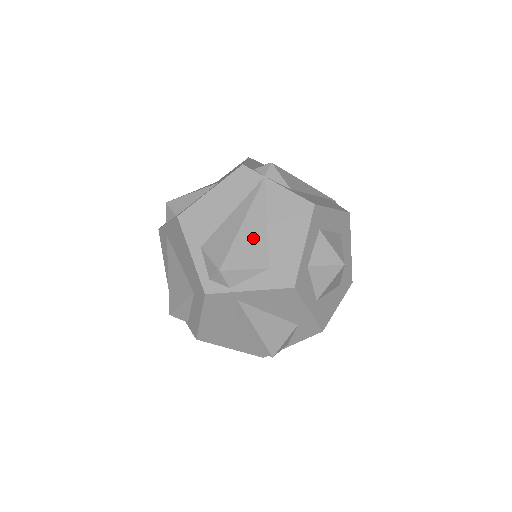
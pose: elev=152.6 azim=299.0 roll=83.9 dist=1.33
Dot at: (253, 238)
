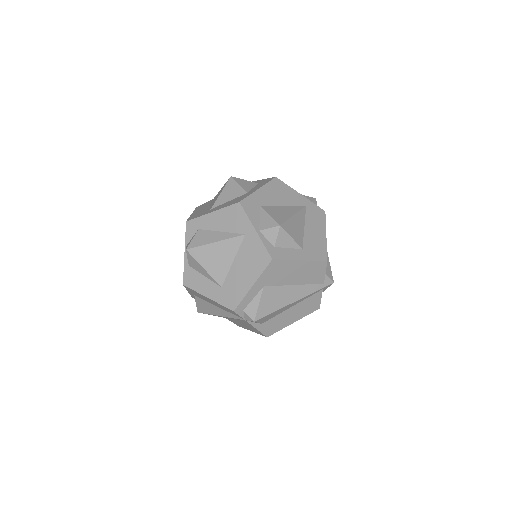
Dot at: occluded
